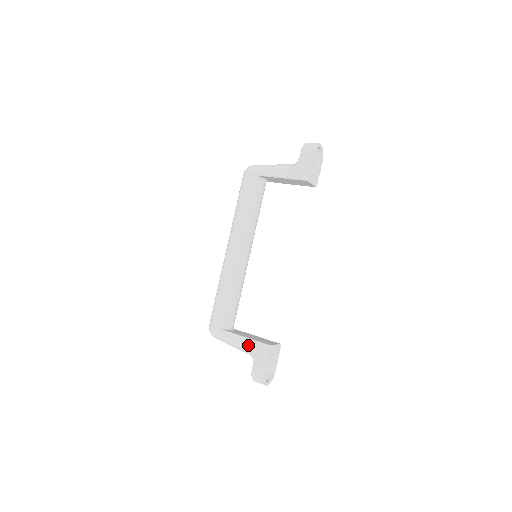
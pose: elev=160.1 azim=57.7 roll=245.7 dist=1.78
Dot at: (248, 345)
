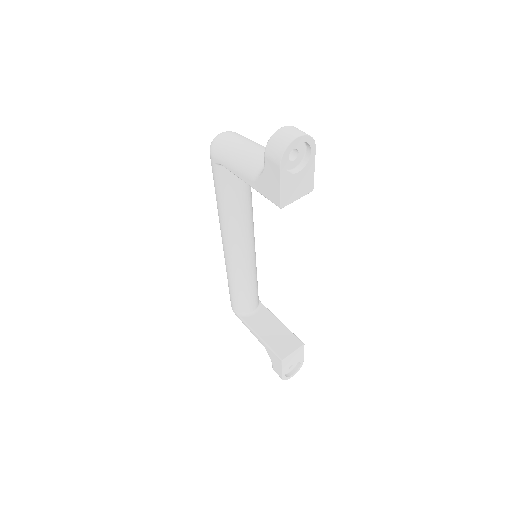
Dot at: occluded
